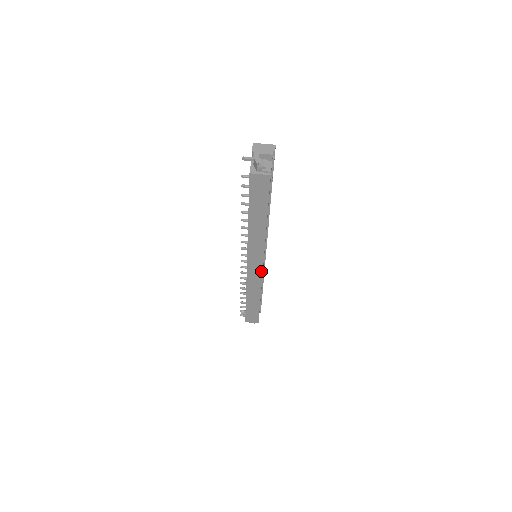
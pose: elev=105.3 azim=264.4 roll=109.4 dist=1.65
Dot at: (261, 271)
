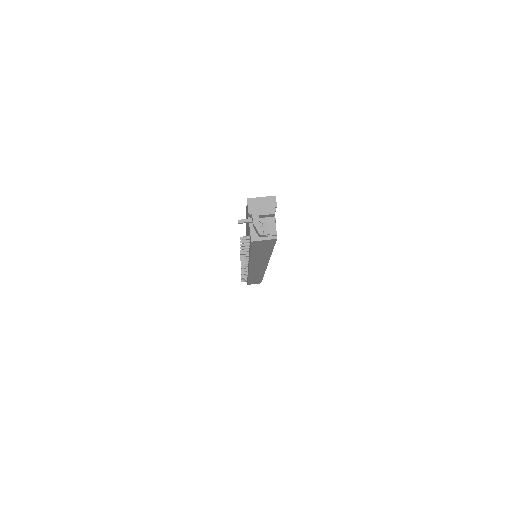
Dot at: (264, 269)
